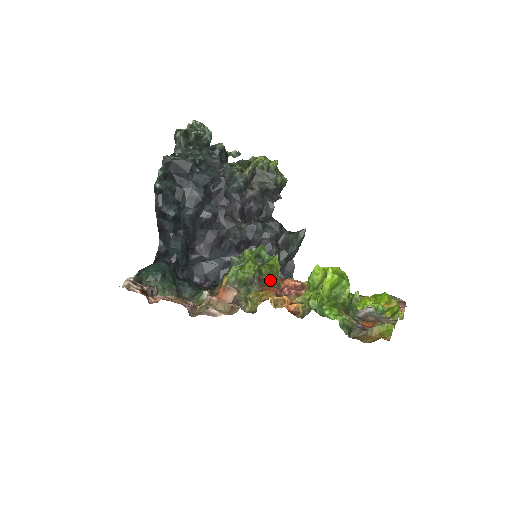
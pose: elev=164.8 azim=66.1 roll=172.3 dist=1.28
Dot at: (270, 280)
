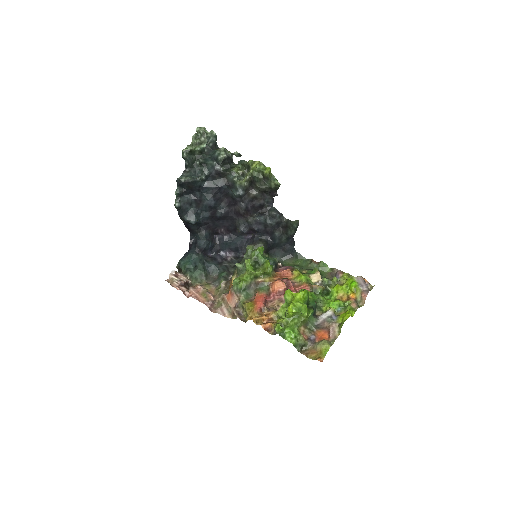
Dot at: (263, 282)
